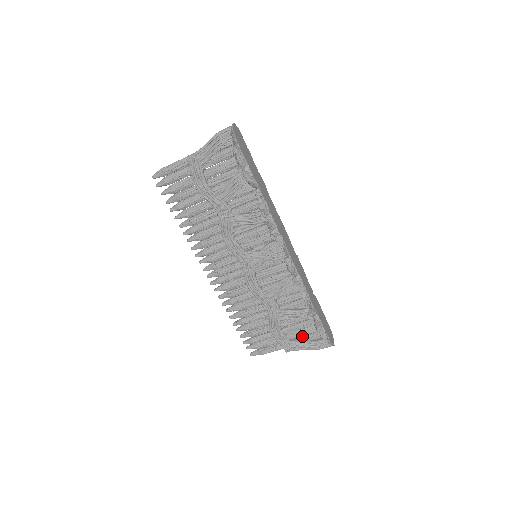
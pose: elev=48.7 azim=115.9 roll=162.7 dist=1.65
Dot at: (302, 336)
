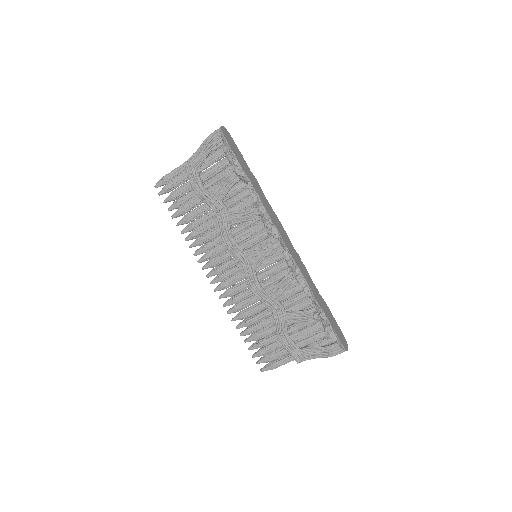
Dot at: (312, 343)
